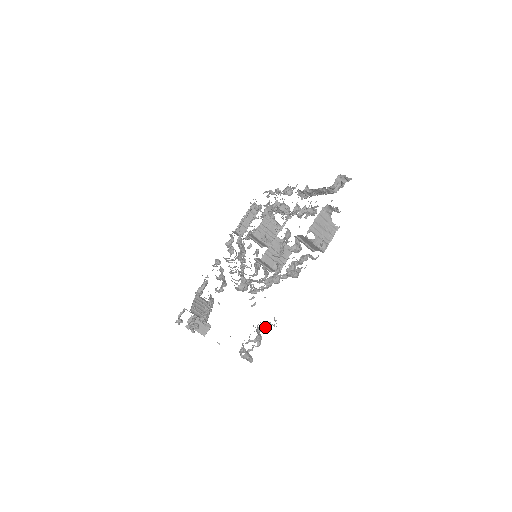
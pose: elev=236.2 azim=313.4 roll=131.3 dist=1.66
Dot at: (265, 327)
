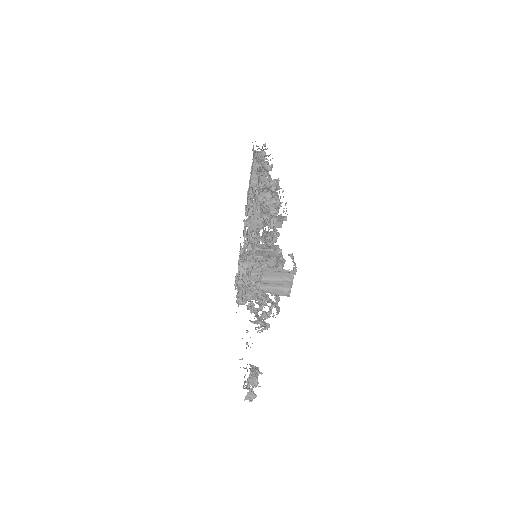
Dot at: occluded
